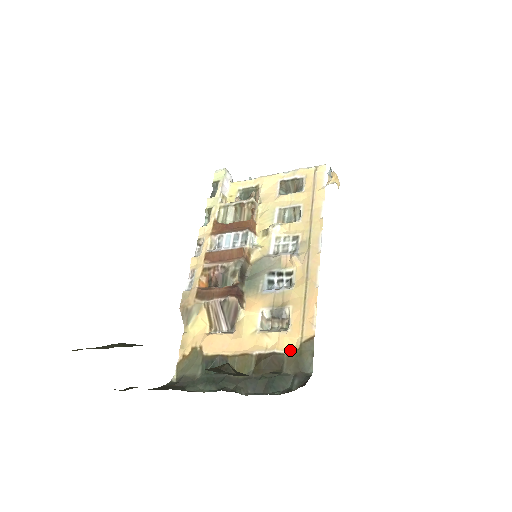
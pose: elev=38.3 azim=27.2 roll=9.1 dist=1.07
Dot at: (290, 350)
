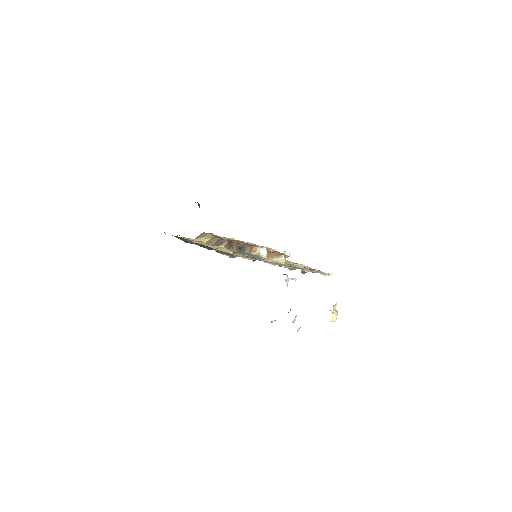
Dot at: occluded
